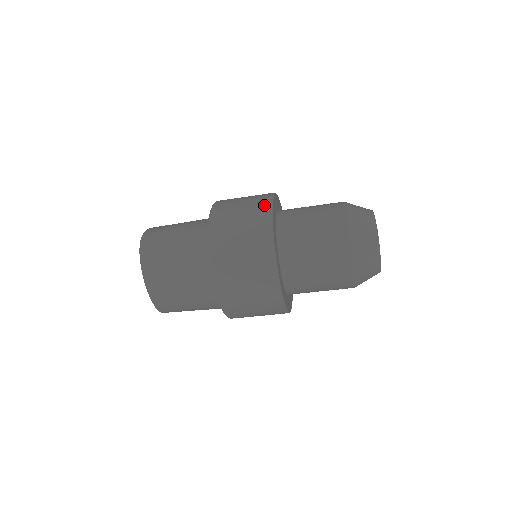
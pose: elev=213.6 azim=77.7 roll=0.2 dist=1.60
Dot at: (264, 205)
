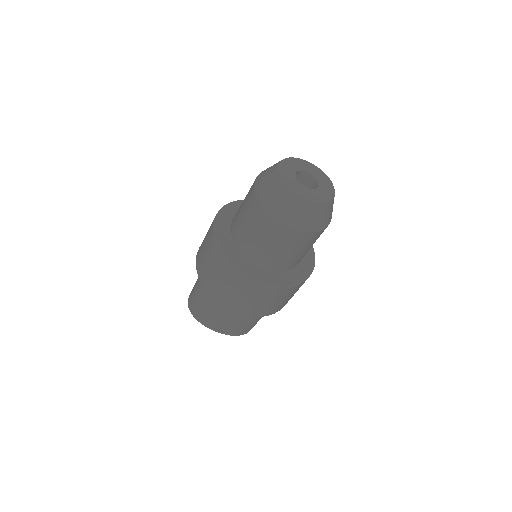
Dot at: (211, 233)
